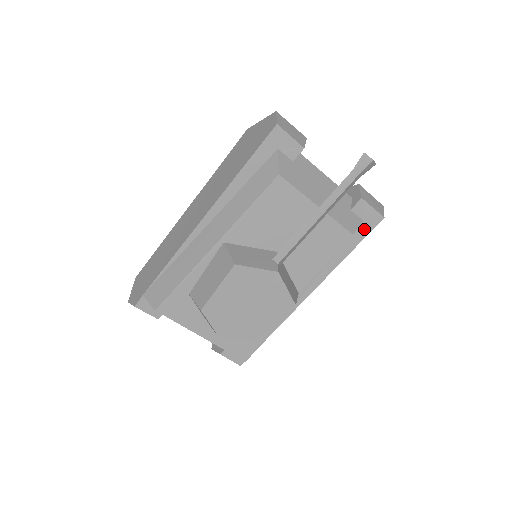
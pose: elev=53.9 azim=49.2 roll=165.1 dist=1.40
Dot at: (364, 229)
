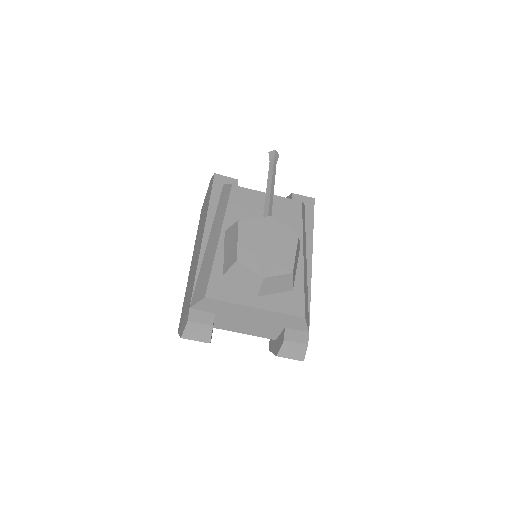
Dot at: (309, 209)
